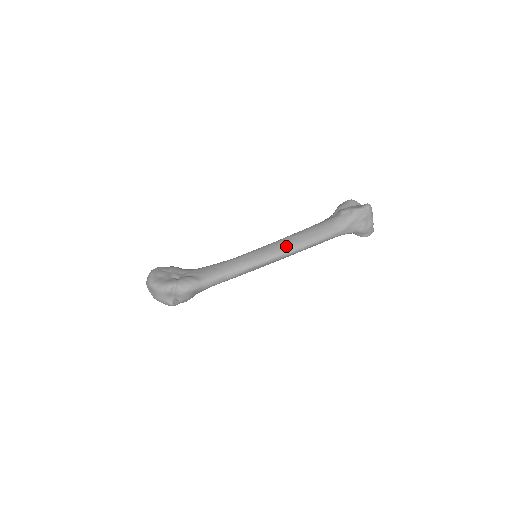
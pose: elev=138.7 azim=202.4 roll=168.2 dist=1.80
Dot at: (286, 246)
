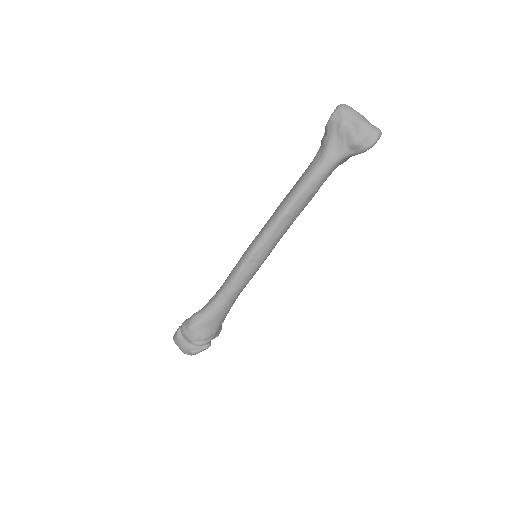
Dot at: (267, 223)
